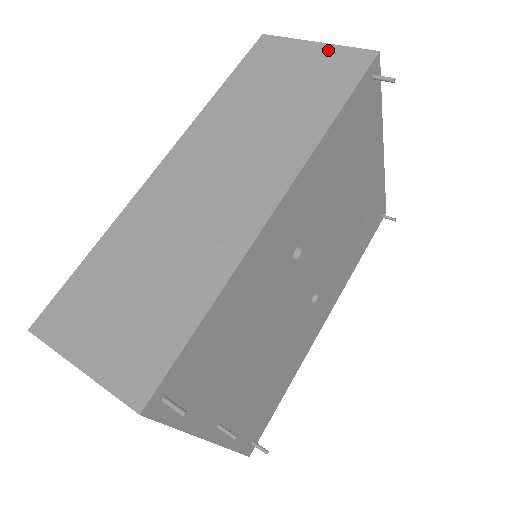
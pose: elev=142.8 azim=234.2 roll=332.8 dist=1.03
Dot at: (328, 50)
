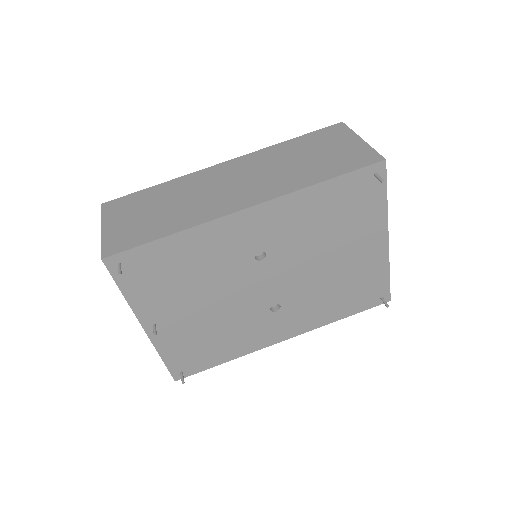
Dot at: (362, 146)
